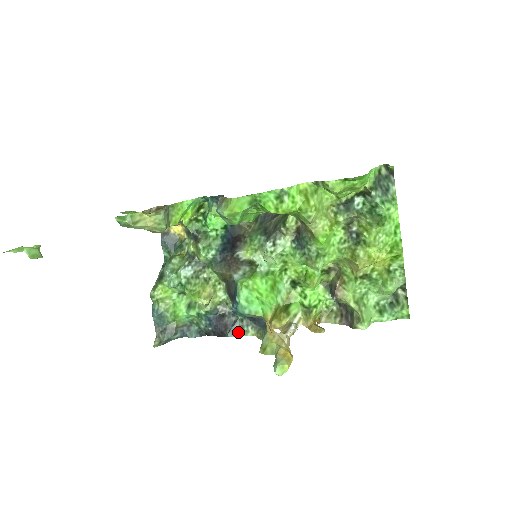
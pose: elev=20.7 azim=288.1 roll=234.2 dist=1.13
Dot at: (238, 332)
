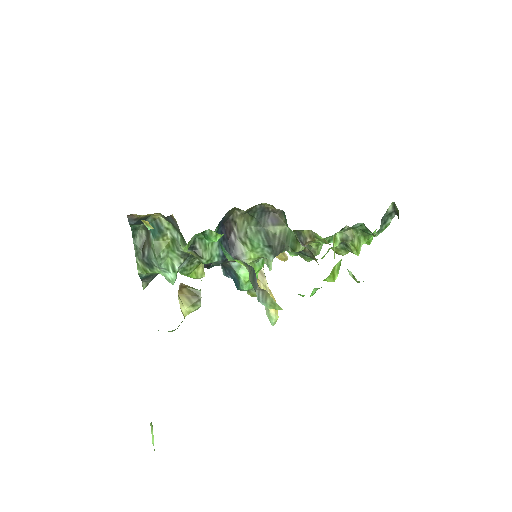
Dot at: occluded
